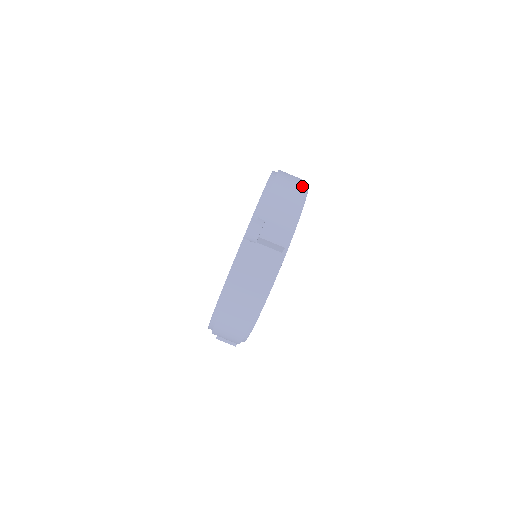
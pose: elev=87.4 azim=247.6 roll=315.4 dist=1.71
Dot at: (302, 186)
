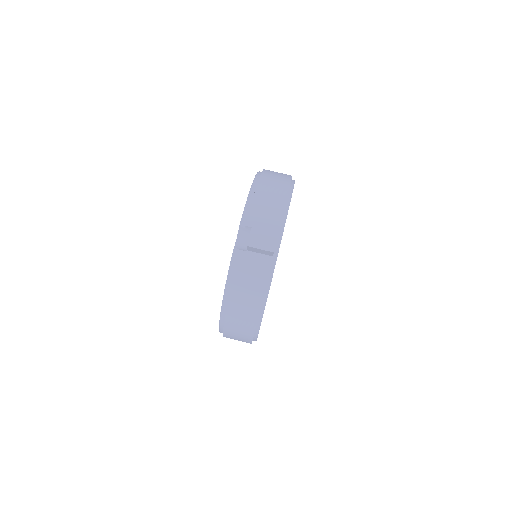
Dot at: (286, 184)
